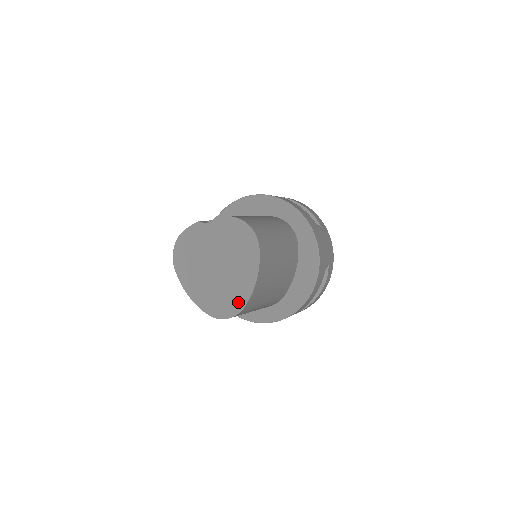
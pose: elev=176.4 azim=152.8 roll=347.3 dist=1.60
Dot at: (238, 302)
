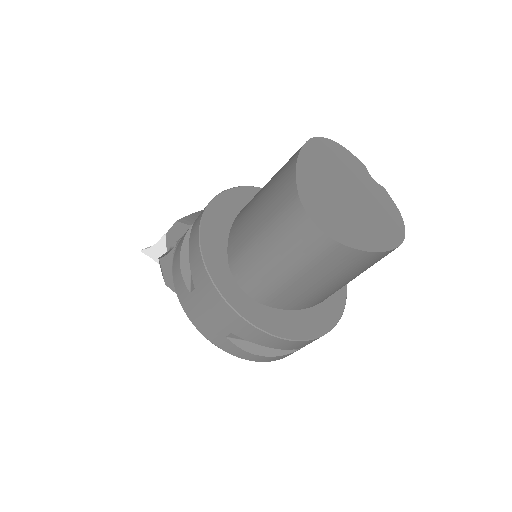
Dot at: (341, 234)
